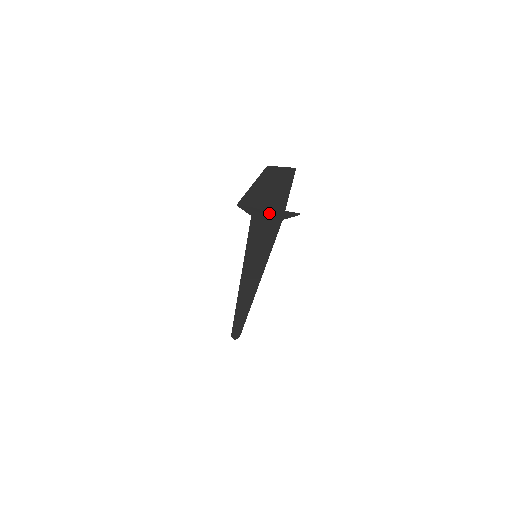
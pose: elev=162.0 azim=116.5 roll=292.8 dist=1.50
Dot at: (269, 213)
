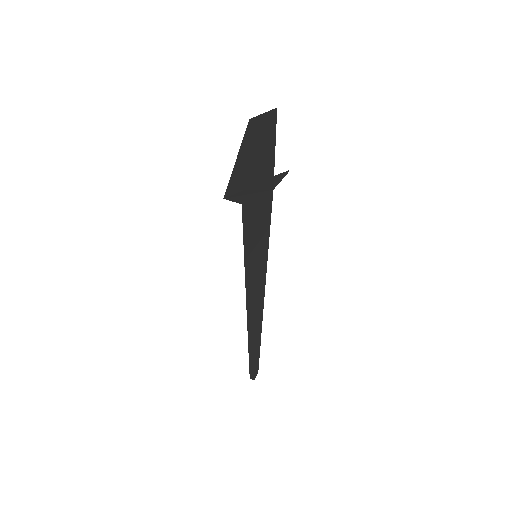
Dot at: (259, 189)
